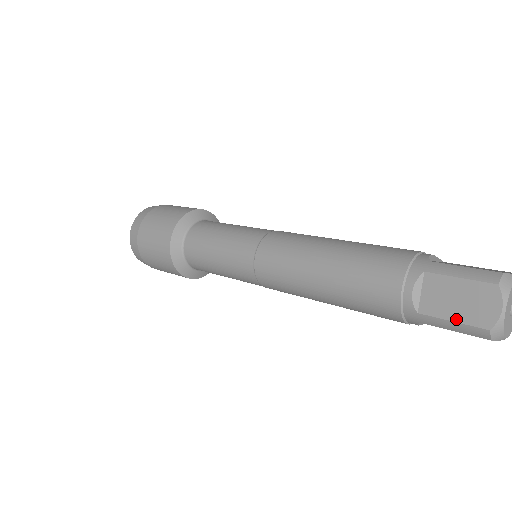
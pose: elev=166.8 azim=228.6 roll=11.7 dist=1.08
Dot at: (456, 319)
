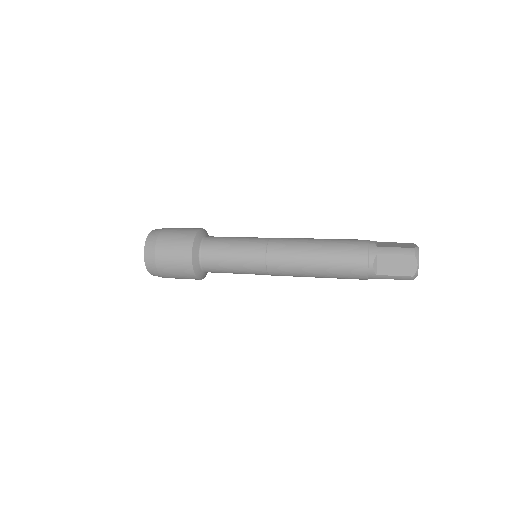
Dot at: (396, 274)
